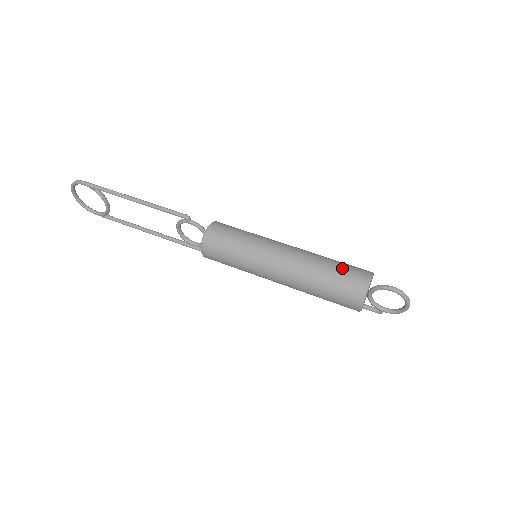
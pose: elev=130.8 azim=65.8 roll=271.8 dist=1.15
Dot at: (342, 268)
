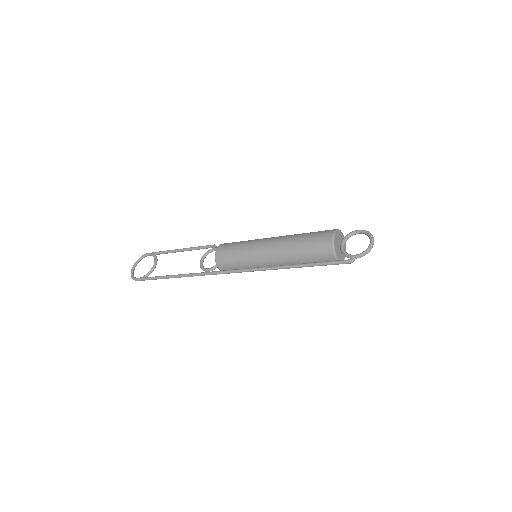
Dot at: occluded
